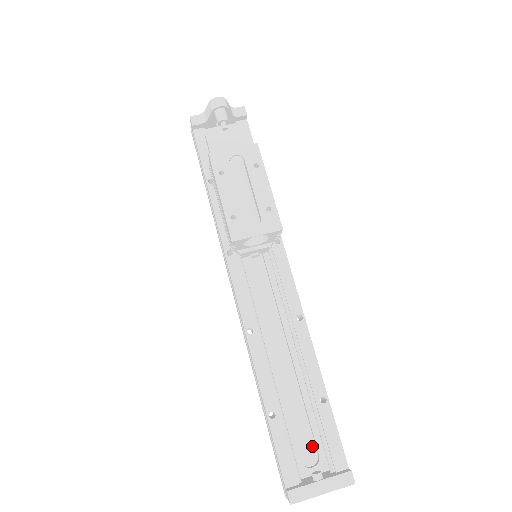
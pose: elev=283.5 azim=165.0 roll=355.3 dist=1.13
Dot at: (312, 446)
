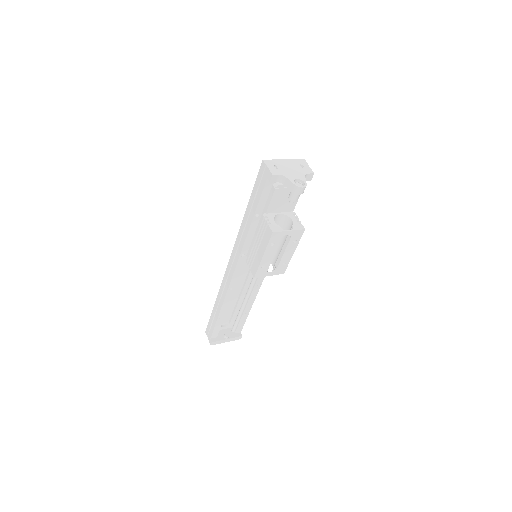
Dot at: (228, 319)
